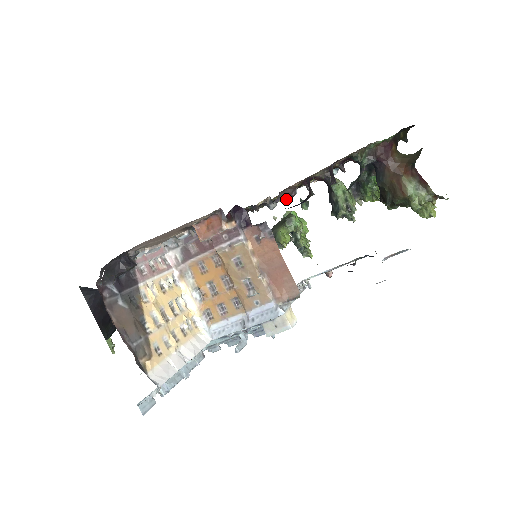
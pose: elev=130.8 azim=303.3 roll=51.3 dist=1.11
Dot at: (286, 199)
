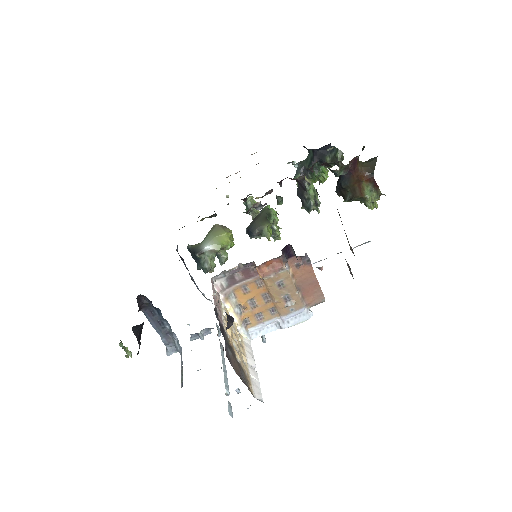
Dot at: (263, 196)
